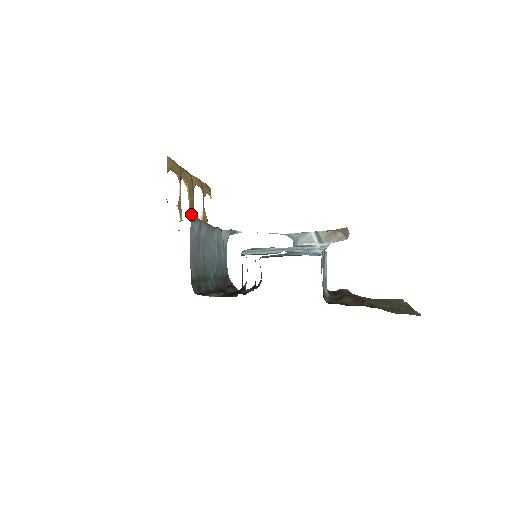
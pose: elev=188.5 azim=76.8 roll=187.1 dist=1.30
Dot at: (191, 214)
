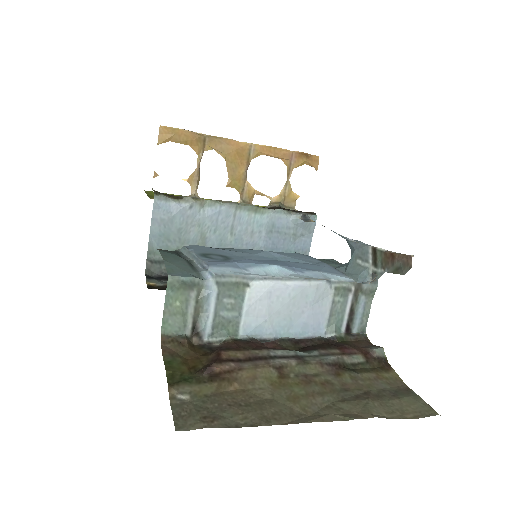
Dot at: (236, 189)
